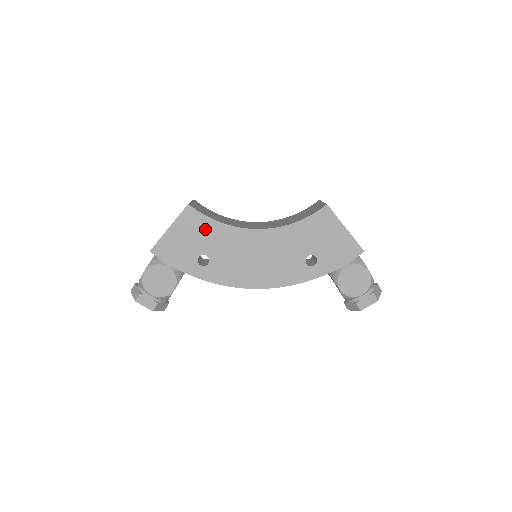
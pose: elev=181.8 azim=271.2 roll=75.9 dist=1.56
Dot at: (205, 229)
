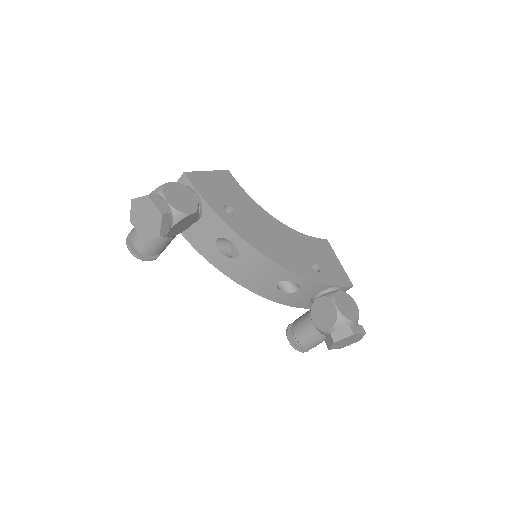
Dot at: (237, 192)
